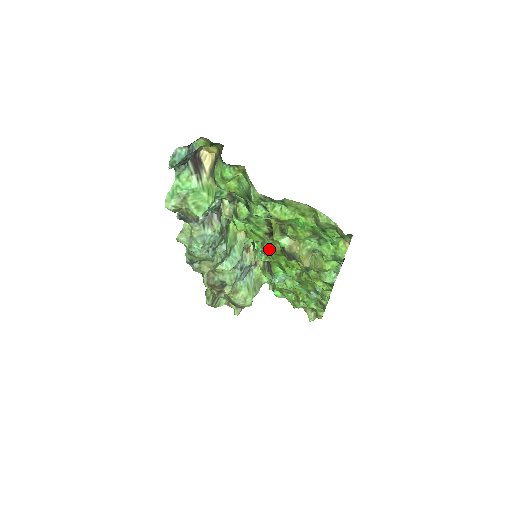
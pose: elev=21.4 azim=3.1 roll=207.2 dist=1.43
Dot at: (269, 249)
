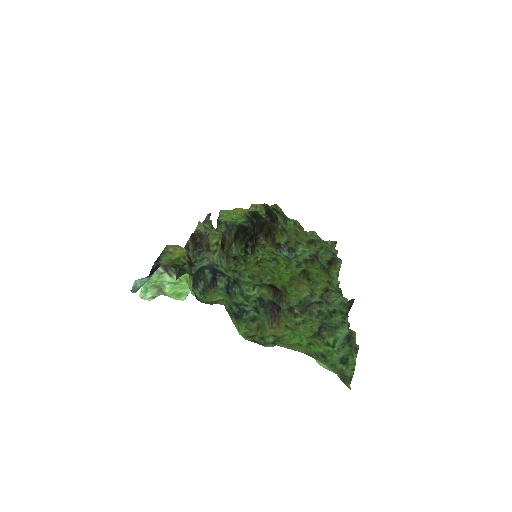
Dot at: (269, 271)
